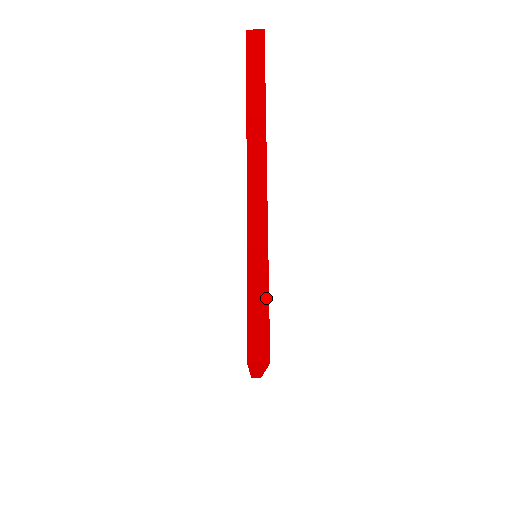
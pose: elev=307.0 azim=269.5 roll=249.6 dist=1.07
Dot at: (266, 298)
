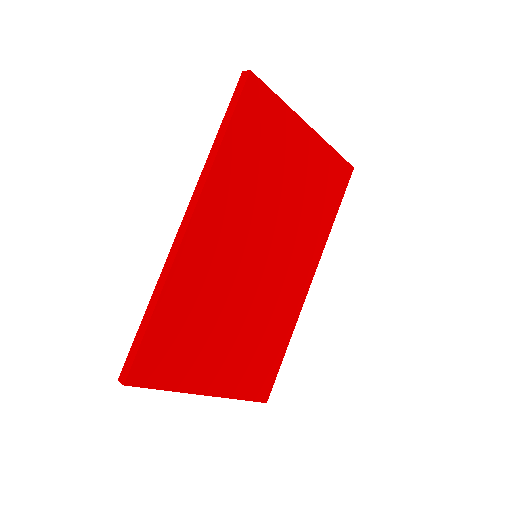
Dot at: (271, 90)
